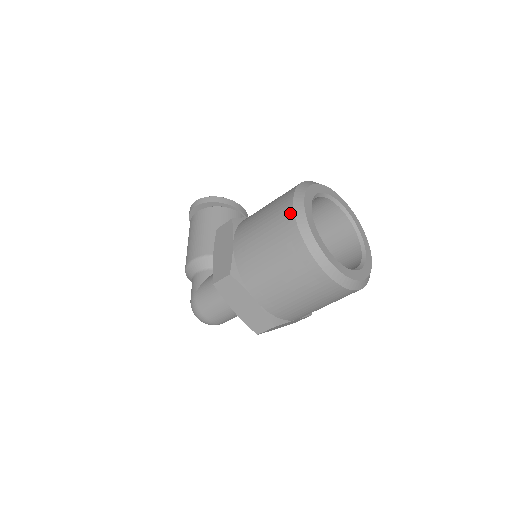
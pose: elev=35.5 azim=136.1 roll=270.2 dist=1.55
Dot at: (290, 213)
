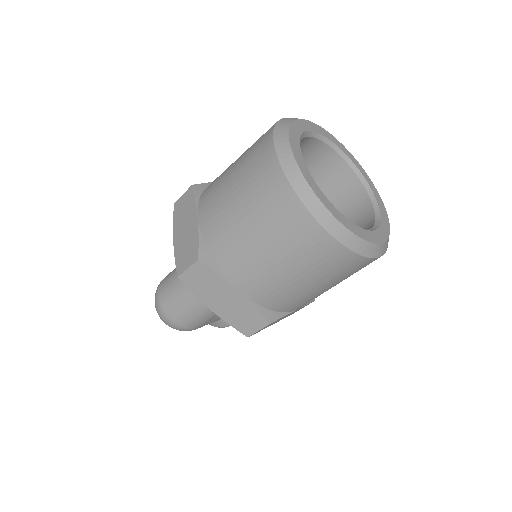
Dot at: occluded
